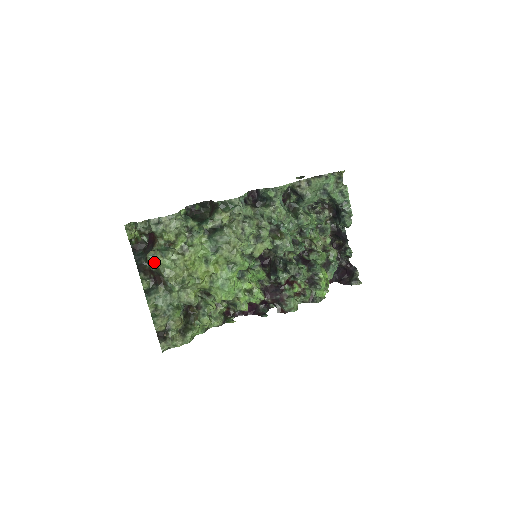
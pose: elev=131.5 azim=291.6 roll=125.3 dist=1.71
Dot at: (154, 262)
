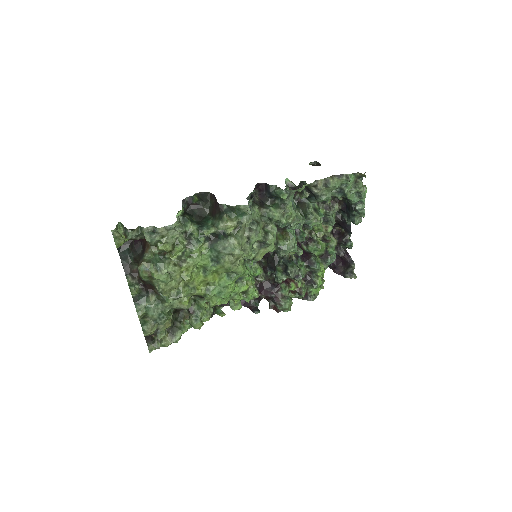
Dot at: (147, 275)
